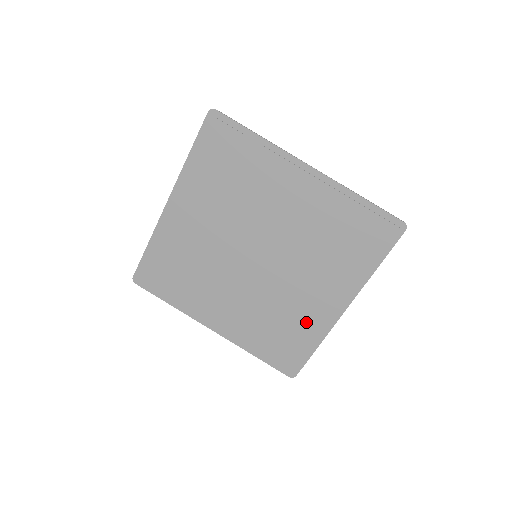
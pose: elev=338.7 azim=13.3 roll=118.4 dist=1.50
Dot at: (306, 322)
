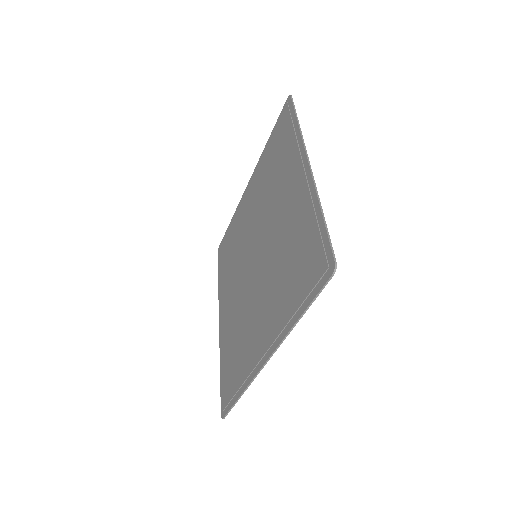
Dot at: (247, 355)
